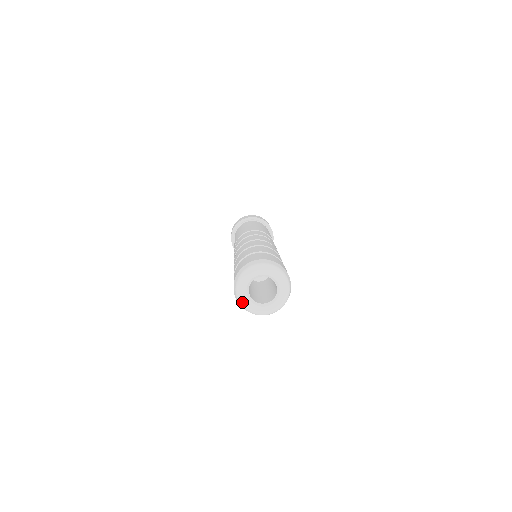
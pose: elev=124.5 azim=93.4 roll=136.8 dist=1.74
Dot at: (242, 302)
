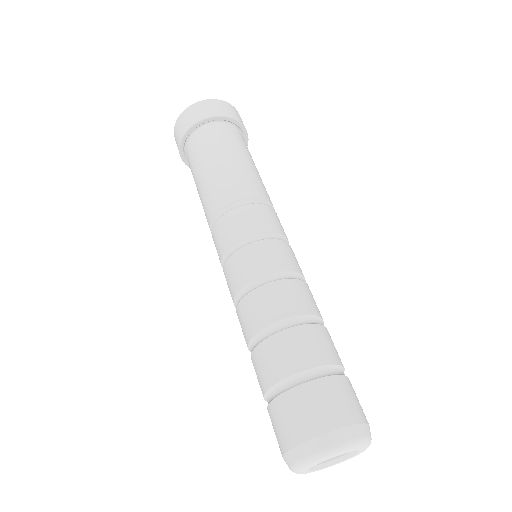
Dot at: occluded
